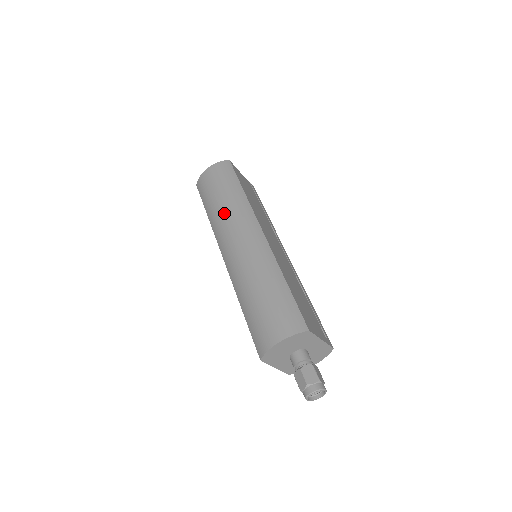
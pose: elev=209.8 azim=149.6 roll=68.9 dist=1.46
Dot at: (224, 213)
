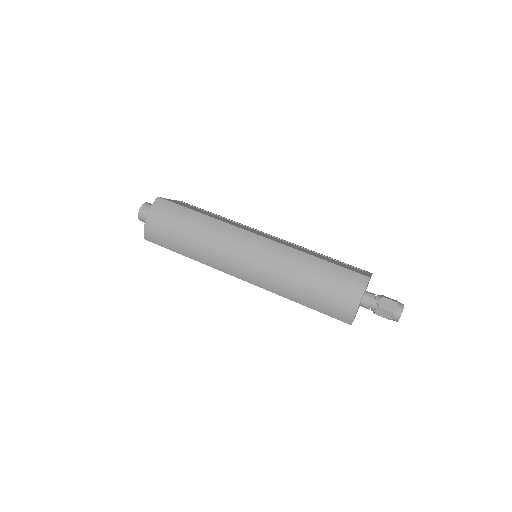
Dot at: (208, 245)
